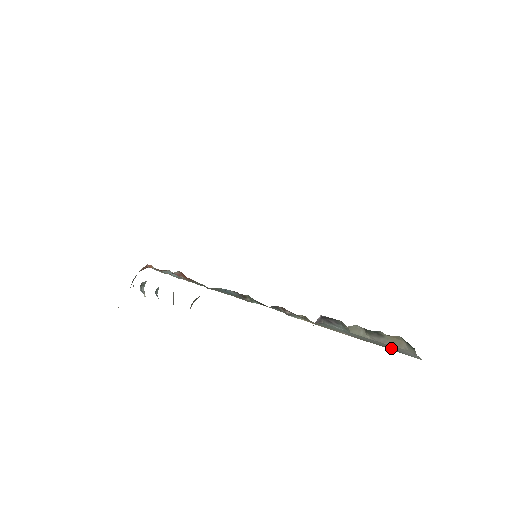
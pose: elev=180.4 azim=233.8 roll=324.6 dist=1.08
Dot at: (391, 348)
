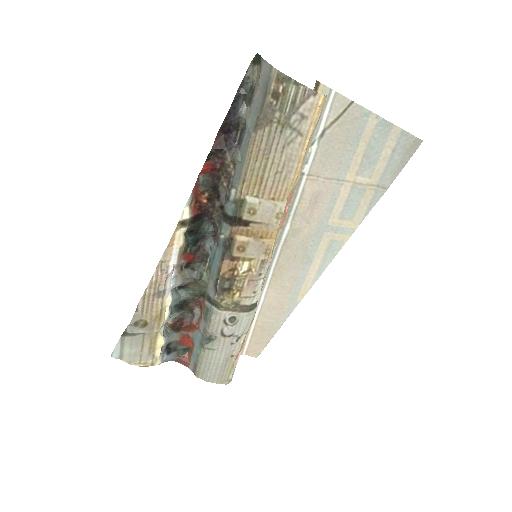
Dot at: (263, 94)
